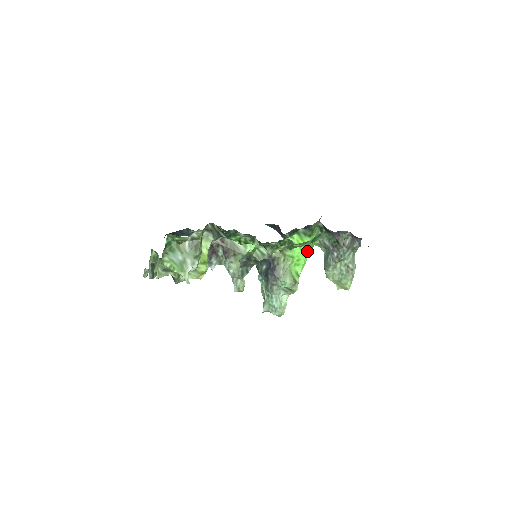
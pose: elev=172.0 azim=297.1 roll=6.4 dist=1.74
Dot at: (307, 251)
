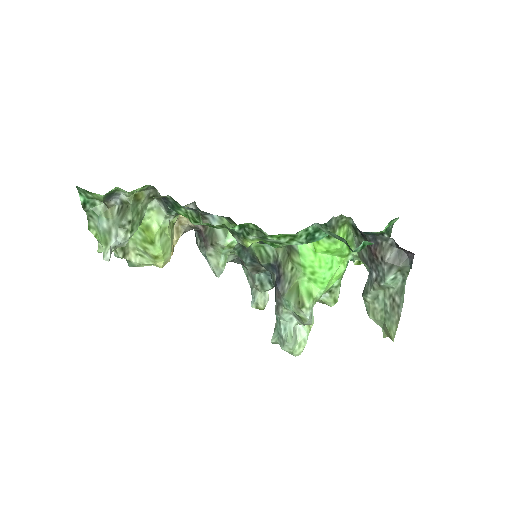
Dot at: (332, 262)
